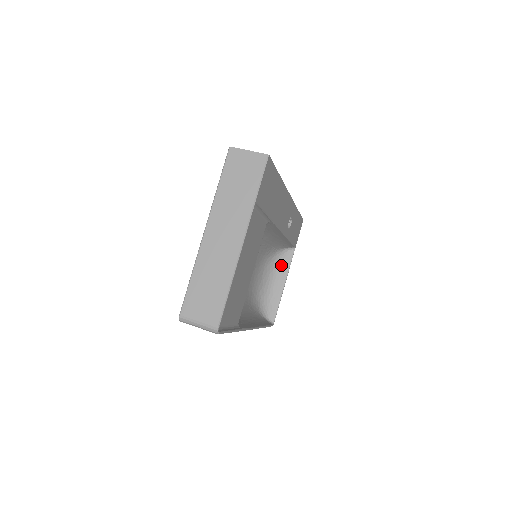
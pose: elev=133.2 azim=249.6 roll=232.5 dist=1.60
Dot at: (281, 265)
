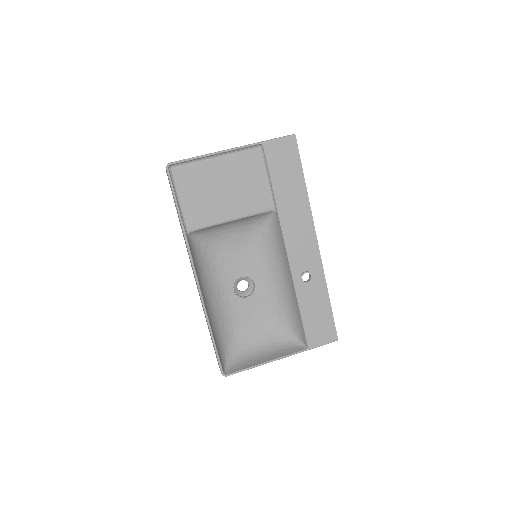
Dot at: (284, 349)
